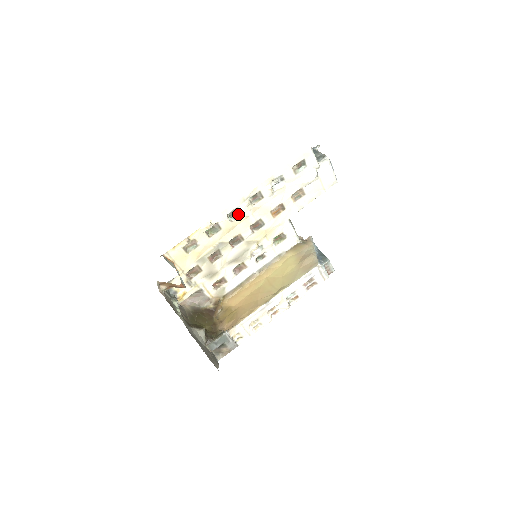
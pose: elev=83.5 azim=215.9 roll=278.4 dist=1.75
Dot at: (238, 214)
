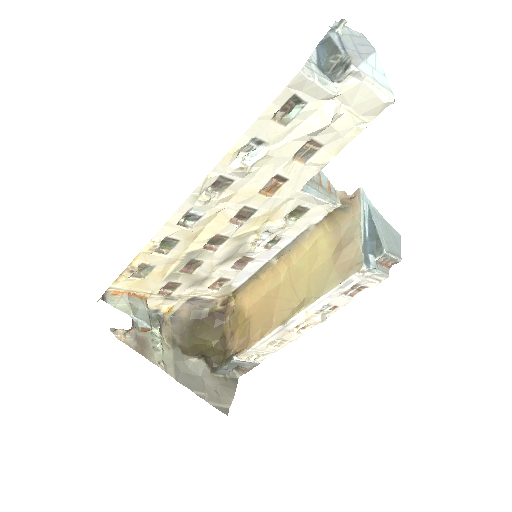
Dot at: (198, 215)
